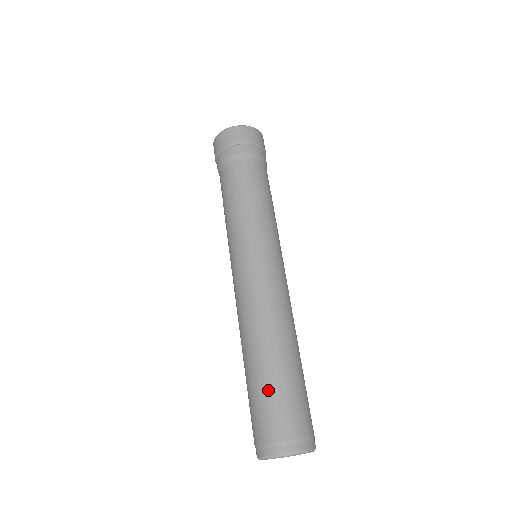
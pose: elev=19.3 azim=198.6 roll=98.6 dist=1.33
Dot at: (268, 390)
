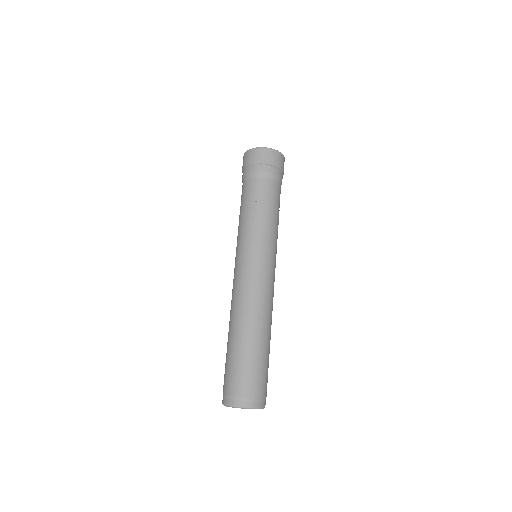
Dot at: (229, 359)
